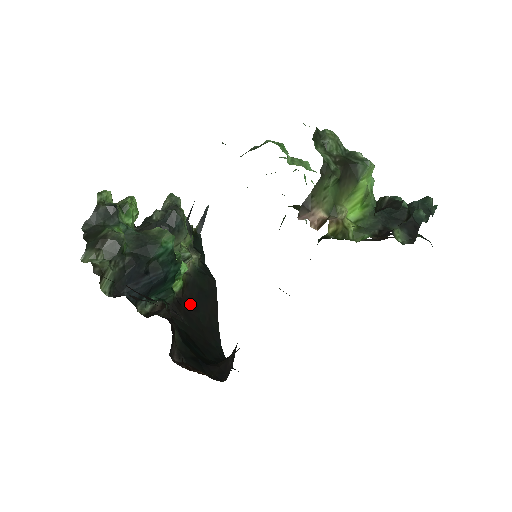
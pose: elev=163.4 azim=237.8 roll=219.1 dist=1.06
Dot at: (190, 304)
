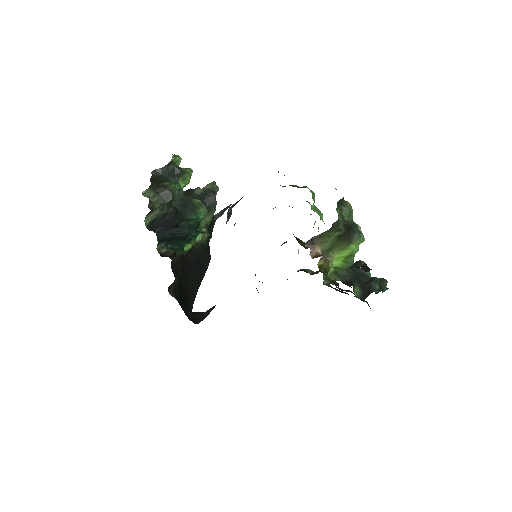
Dot at: (188, 265)
